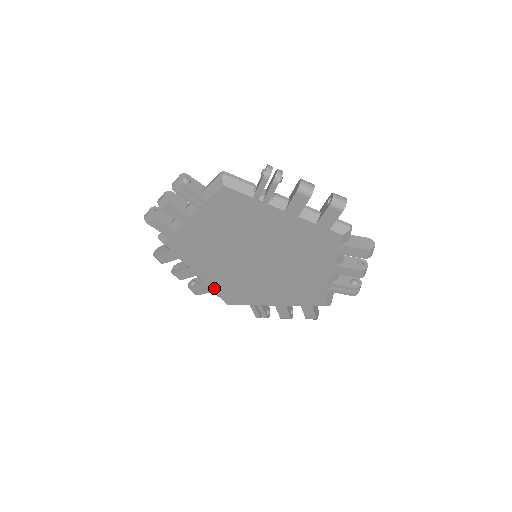
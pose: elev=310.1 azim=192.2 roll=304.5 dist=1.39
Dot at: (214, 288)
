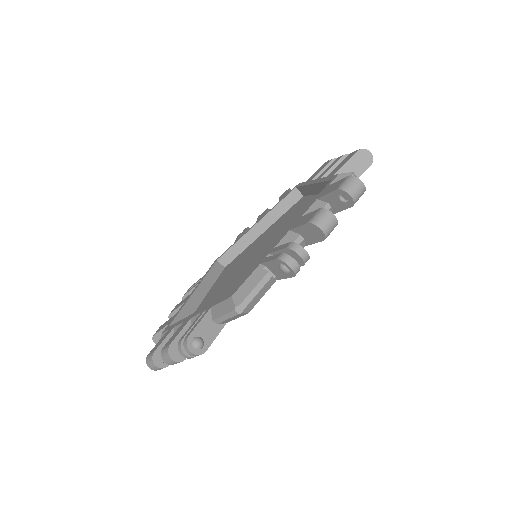
Dot at: occluded
